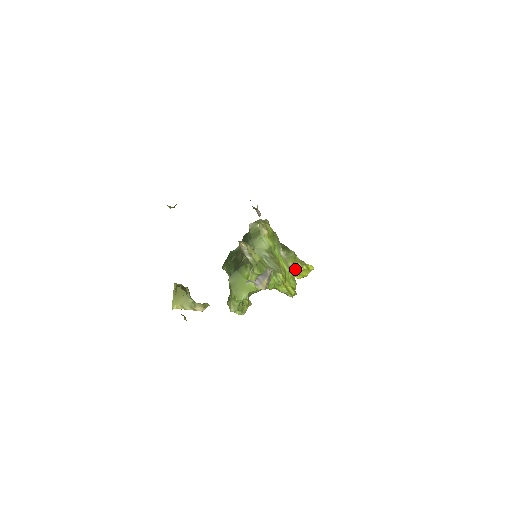
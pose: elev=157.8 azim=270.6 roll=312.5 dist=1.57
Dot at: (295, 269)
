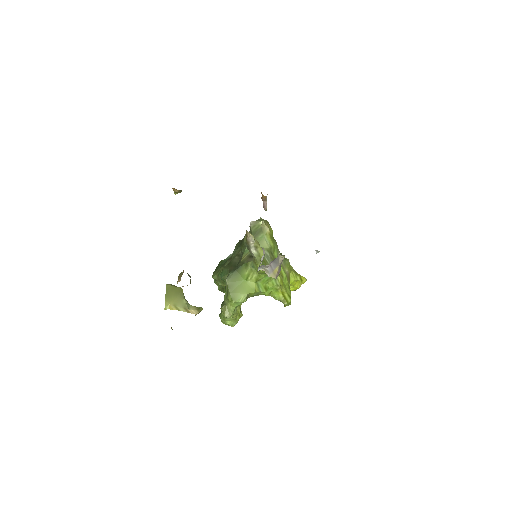
Dot at: occluded
